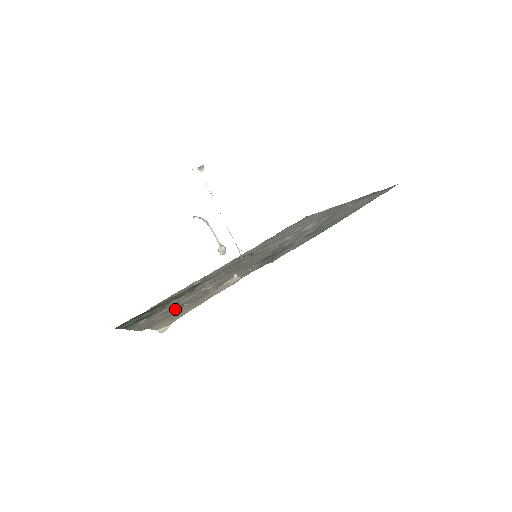
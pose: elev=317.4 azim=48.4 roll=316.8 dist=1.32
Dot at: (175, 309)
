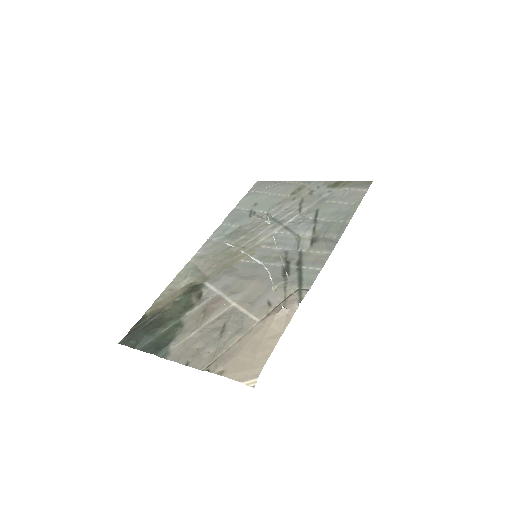
Dot at: (217, 337)
